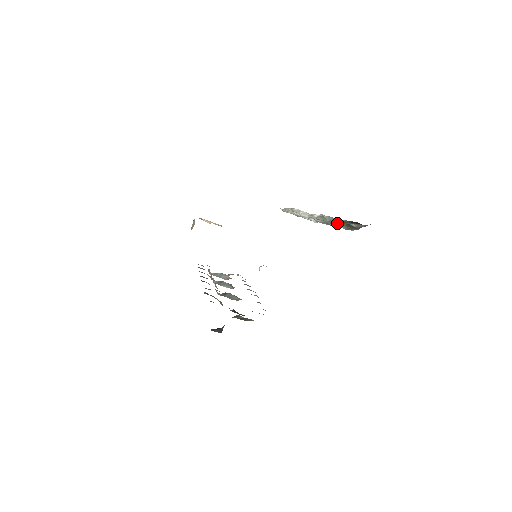
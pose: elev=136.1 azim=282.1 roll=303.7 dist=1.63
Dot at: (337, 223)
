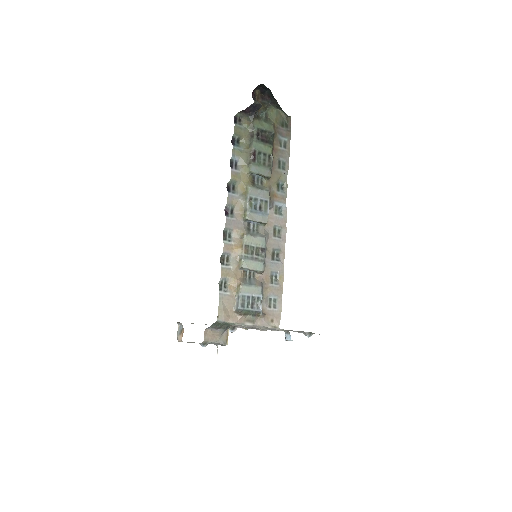
Dot at: occluded
